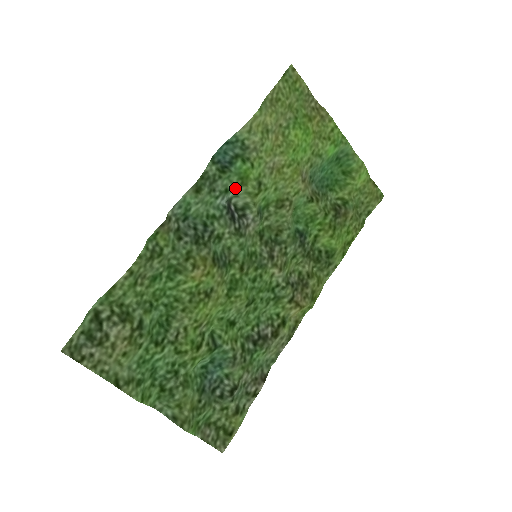
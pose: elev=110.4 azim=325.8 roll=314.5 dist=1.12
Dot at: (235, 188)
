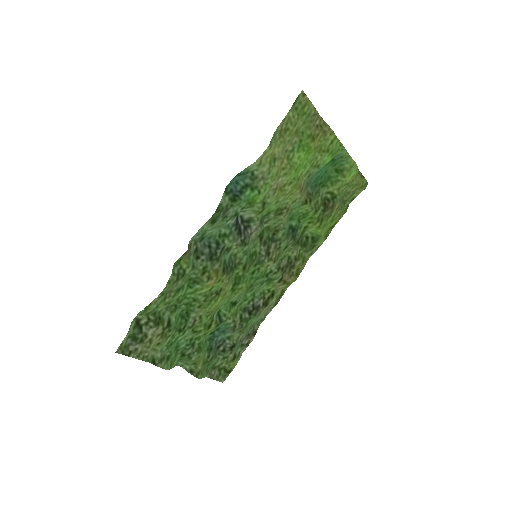
Dot at: occluded
